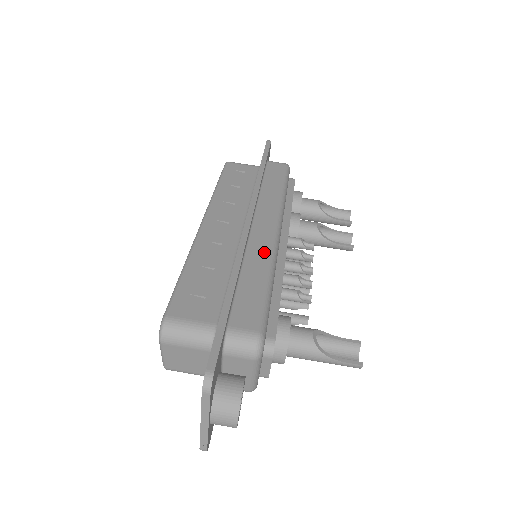
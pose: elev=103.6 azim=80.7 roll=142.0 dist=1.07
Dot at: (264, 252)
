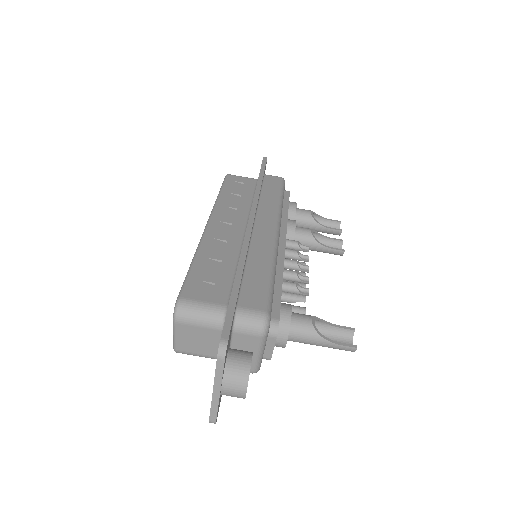
Dot at: (266, 248)
